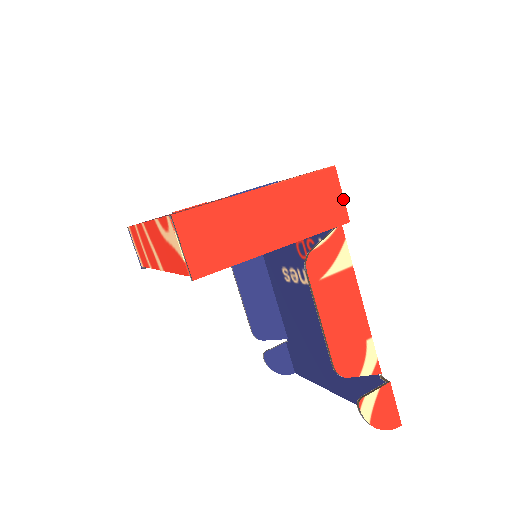
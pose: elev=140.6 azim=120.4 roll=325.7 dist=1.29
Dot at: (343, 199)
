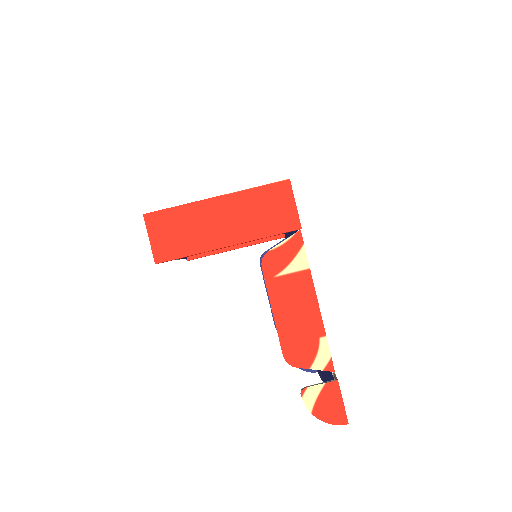
Dot at: (296, 208)
